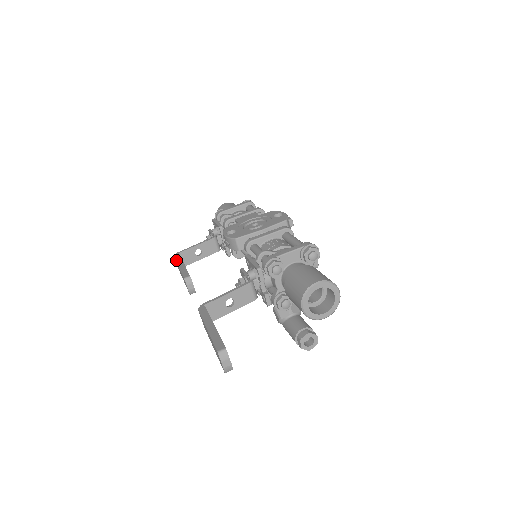
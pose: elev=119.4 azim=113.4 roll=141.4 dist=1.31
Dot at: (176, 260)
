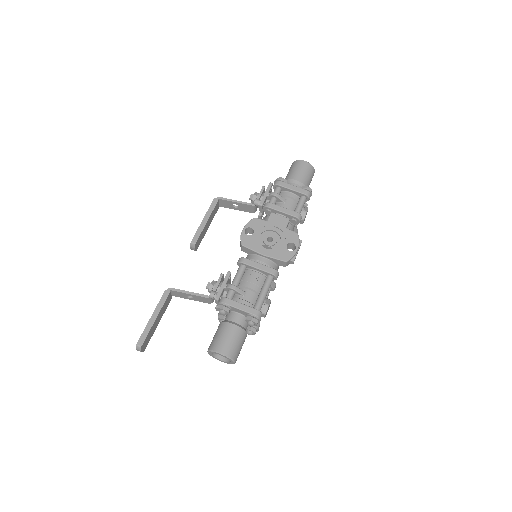
Dot at: (208, 209)
